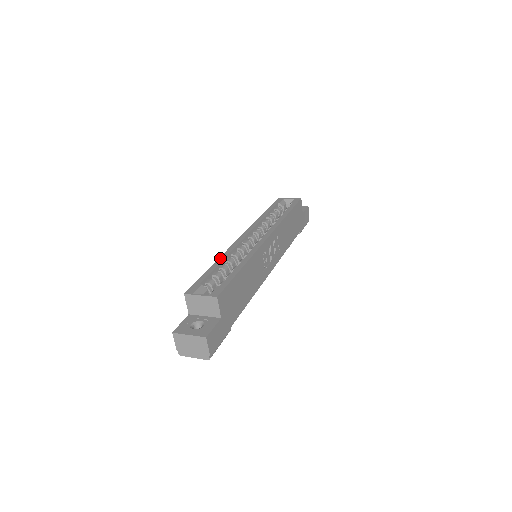
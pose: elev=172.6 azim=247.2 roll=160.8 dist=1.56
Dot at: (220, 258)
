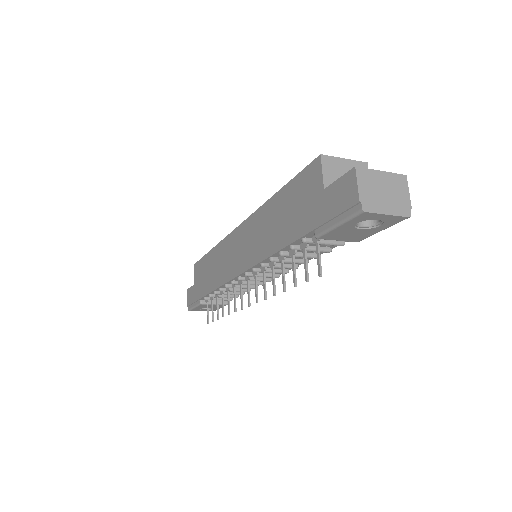
Dot at: (269, 200)
